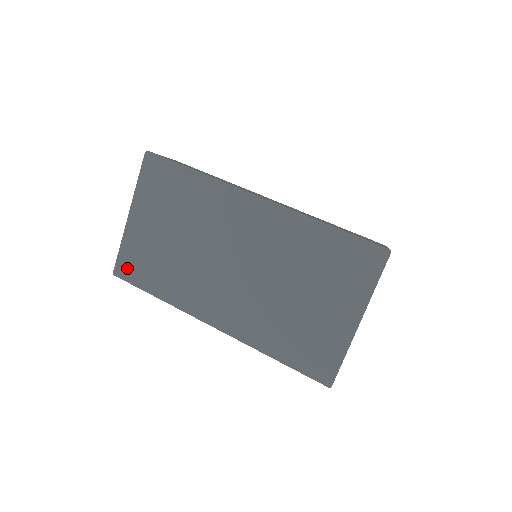
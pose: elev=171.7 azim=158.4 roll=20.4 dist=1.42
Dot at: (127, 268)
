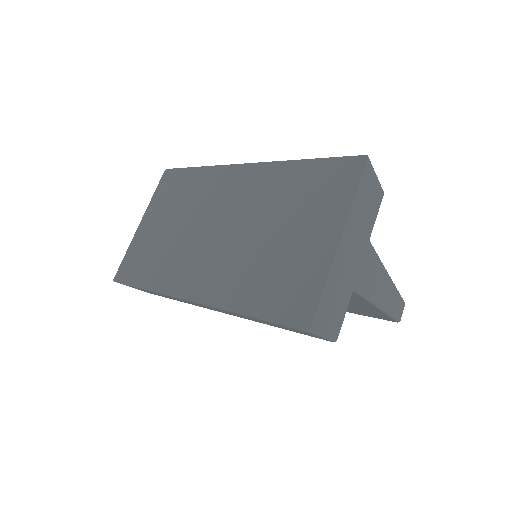
Dot at: (126, 270)
